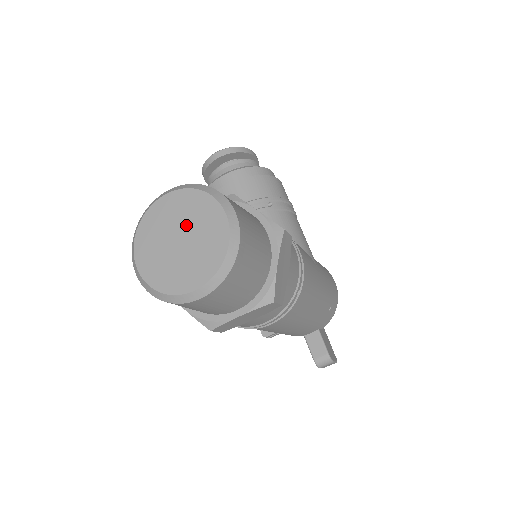
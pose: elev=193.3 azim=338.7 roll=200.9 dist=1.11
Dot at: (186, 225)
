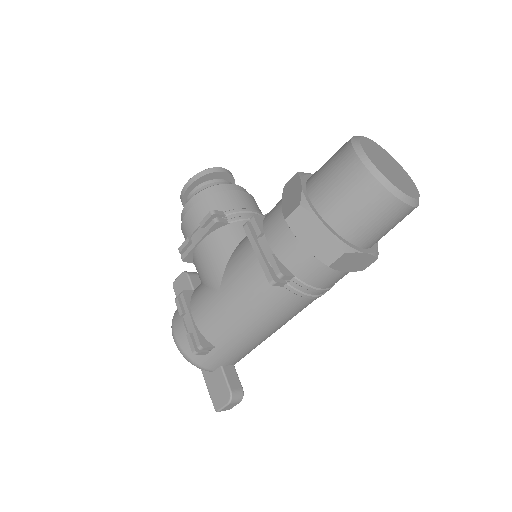
Dot at: (390, 163)
